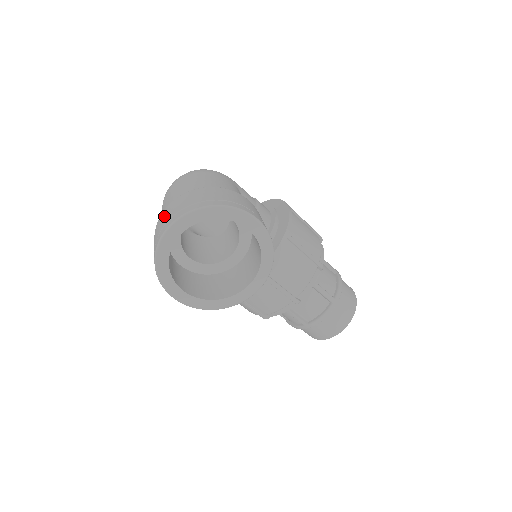
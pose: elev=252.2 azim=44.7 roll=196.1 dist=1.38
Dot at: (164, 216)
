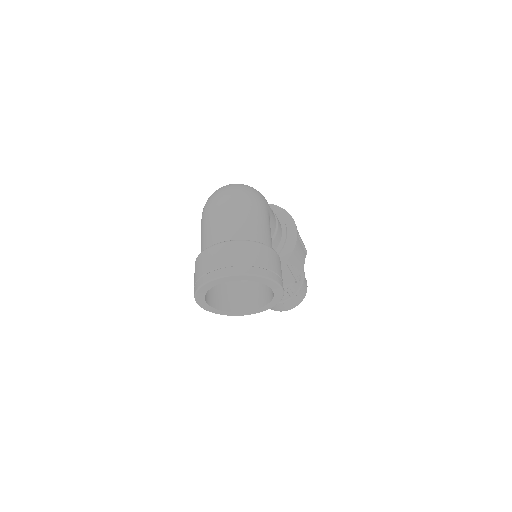
Dot at: (217, 255)
